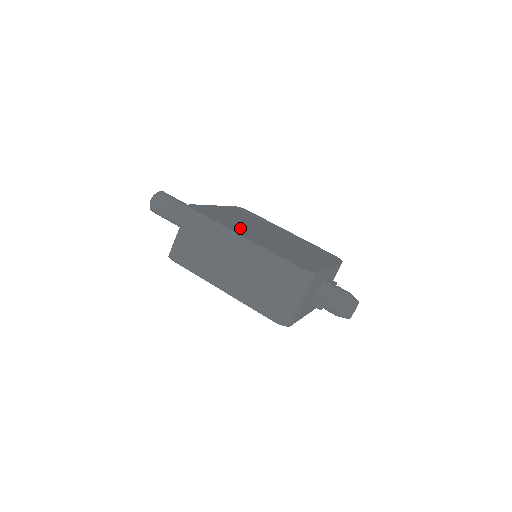
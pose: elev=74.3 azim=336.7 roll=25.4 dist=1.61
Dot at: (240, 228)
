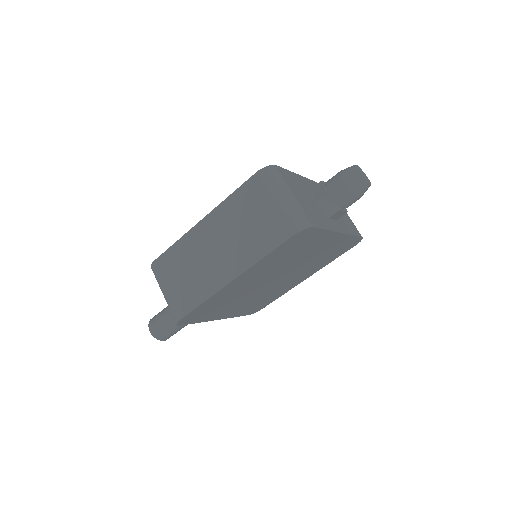
Dot at: occluded
